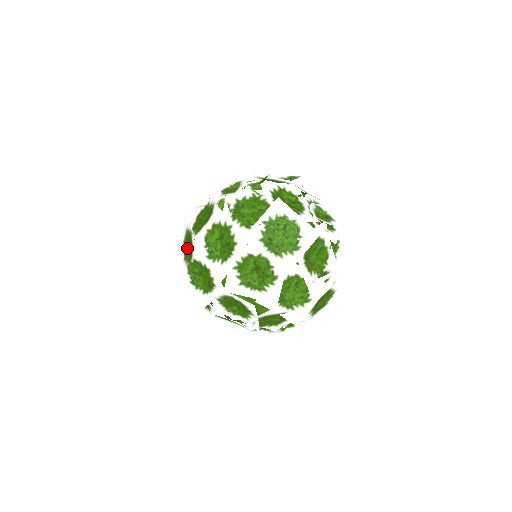
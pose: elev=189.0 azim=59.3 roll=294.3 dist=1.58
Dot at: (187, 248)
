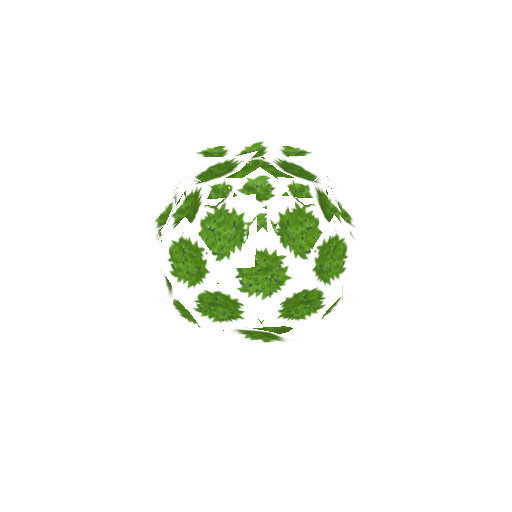
Dot at: (182, 262)
